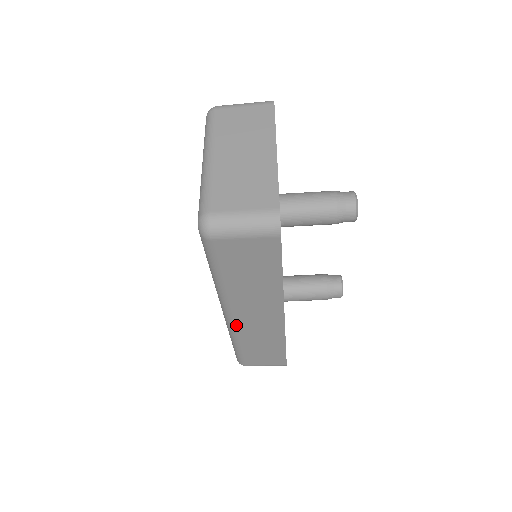
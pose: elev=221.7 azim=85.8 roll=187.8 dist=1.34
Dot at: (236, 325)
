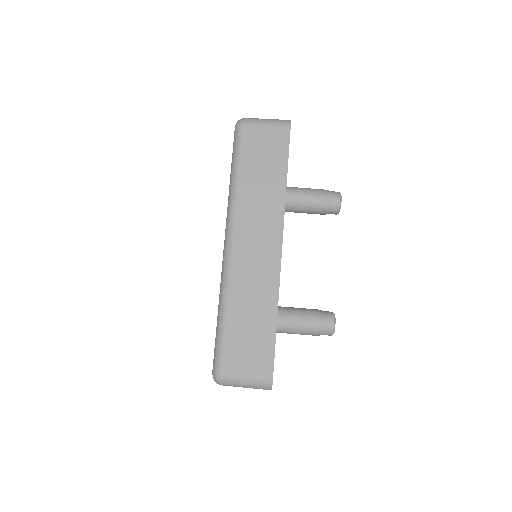
Dot at: (234, 258)
